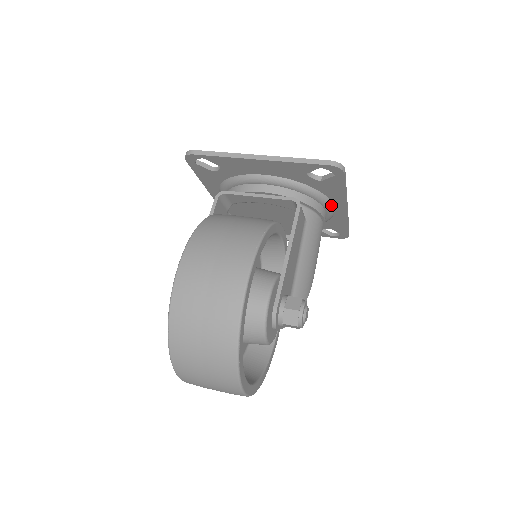
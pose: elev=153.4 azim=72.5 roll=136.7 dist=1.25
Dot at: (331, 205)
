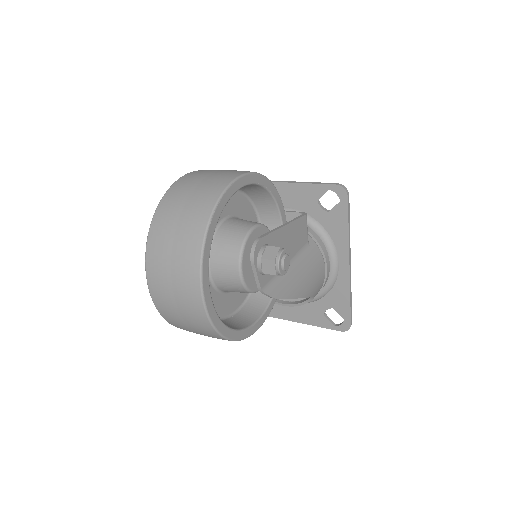
Dot at: (335, 254)
